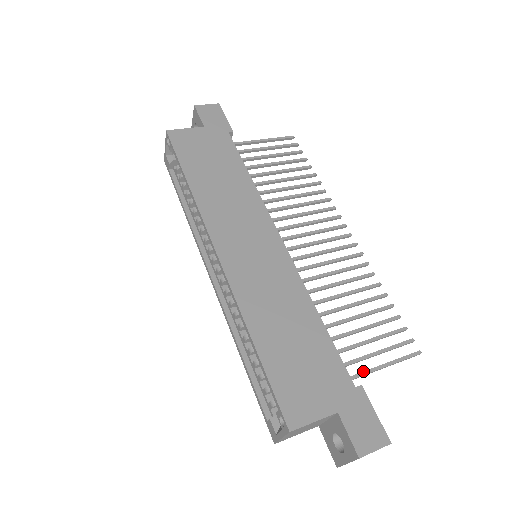
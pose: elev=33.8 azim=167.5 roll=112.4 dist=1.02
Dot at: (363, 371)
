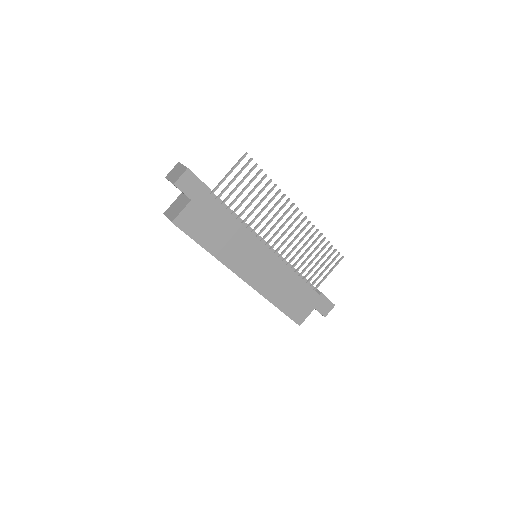
Dot at: (320, 283)
